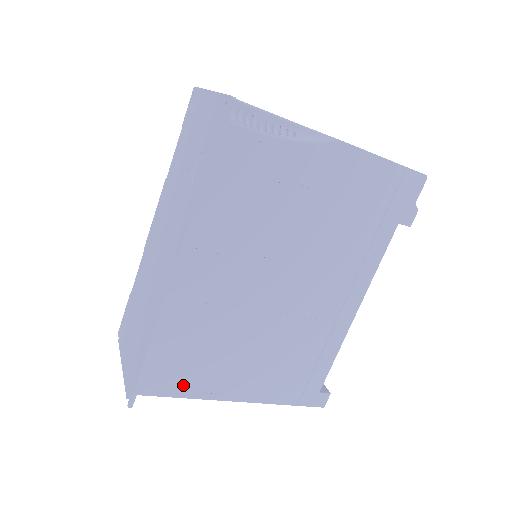
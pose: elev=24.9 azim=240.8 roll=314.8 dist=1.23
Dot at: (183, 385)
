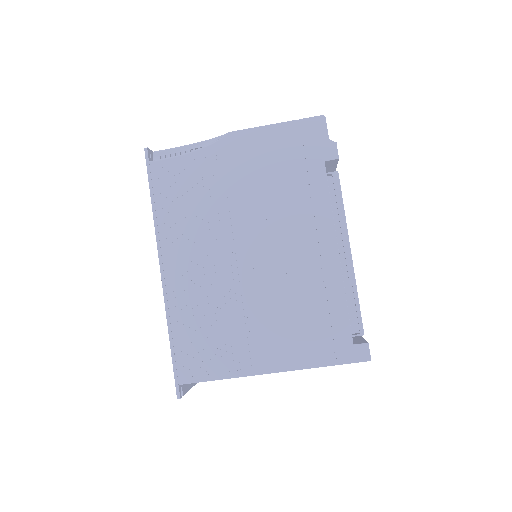
Dot at: (212, 367)
